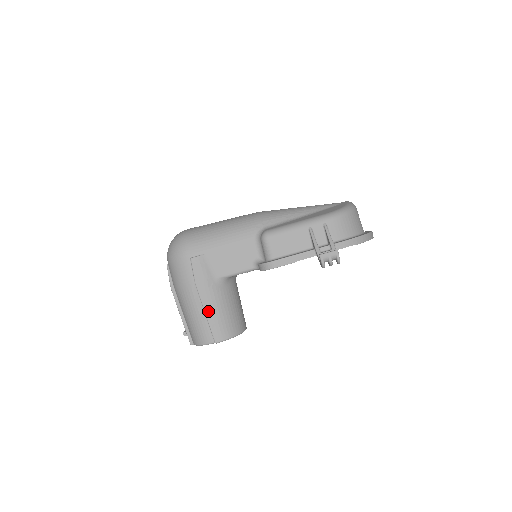
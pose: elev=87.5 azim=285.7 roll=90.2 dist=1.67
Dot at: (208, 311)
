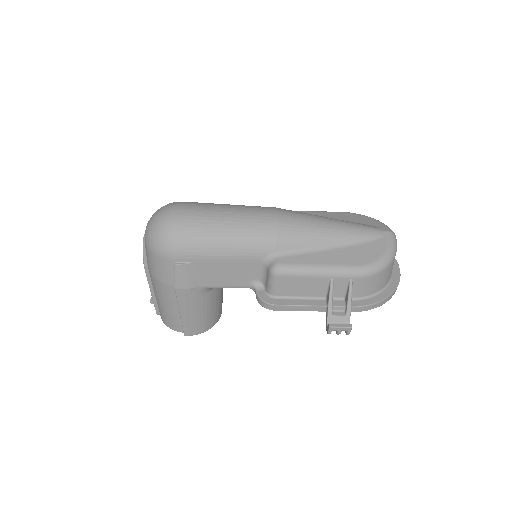
Dot at: (184, 313)
